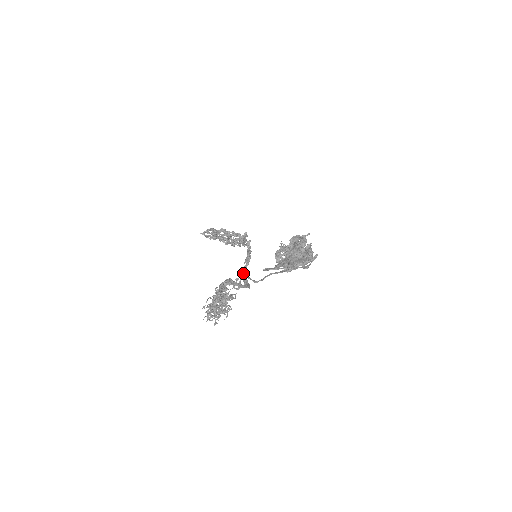
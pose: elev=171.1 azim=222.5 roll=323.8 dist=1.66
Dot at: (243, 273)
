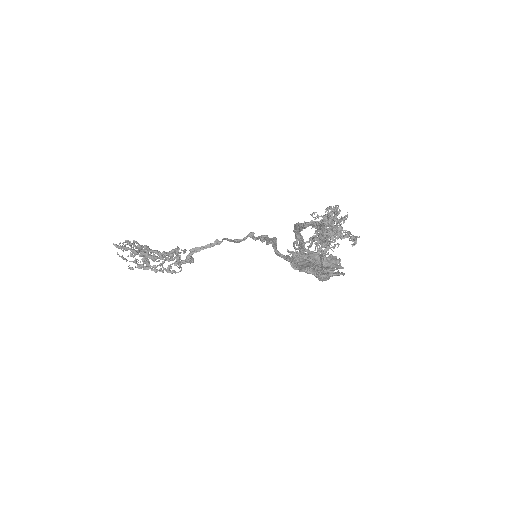
Dot at: (276, 250)
